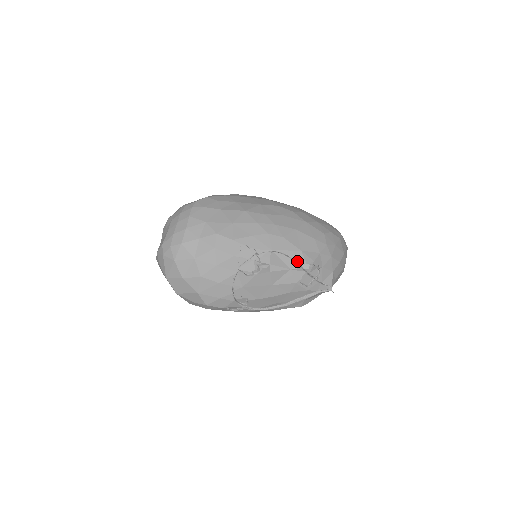
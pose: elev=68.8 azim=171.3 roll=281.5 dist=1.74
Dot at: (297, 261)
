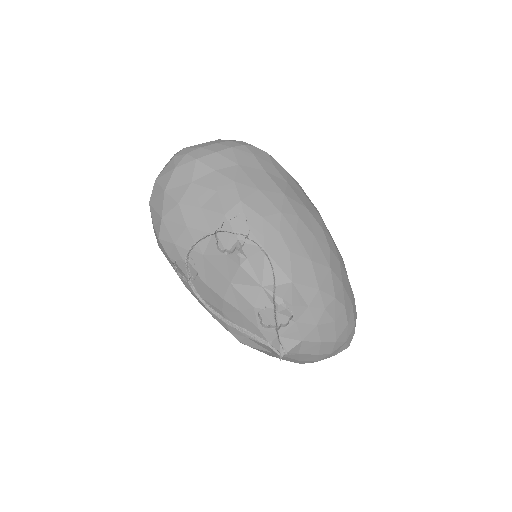
Dot at: (277, 286)
